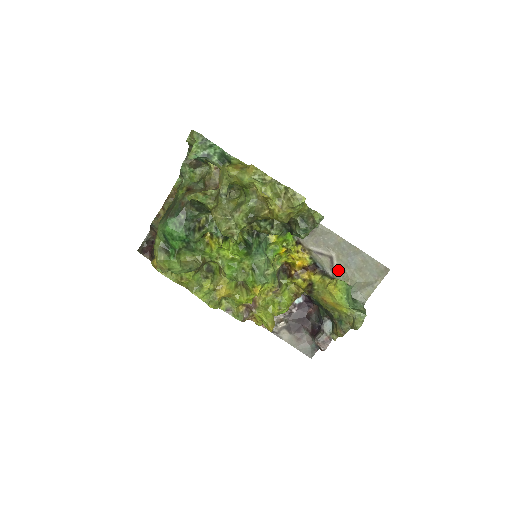
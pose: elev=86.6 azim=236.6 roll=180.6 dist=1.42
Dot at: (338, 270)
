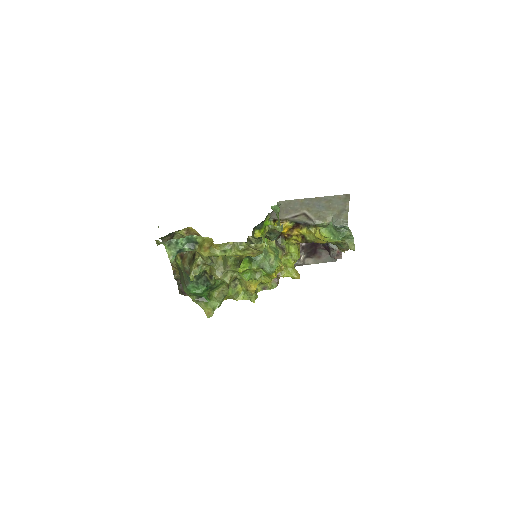
Dot at: (315, 217)
